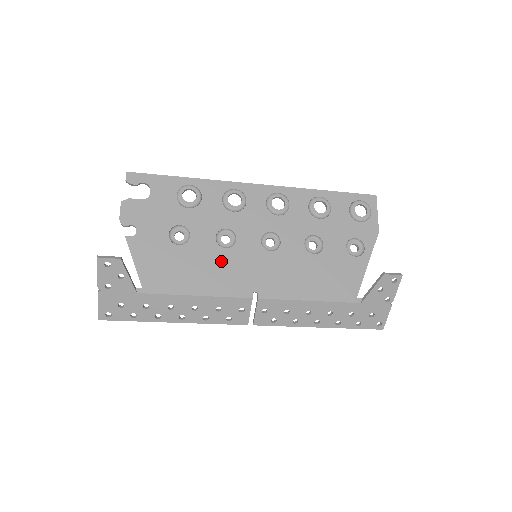
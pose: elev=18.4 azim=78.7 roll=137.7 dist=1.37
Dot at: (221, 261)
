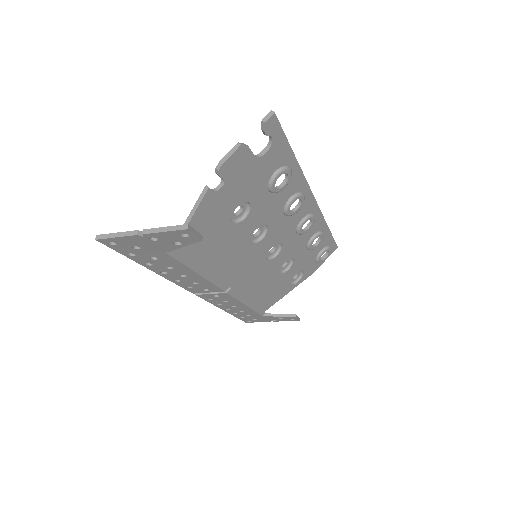
Dot at: (239, 252)
